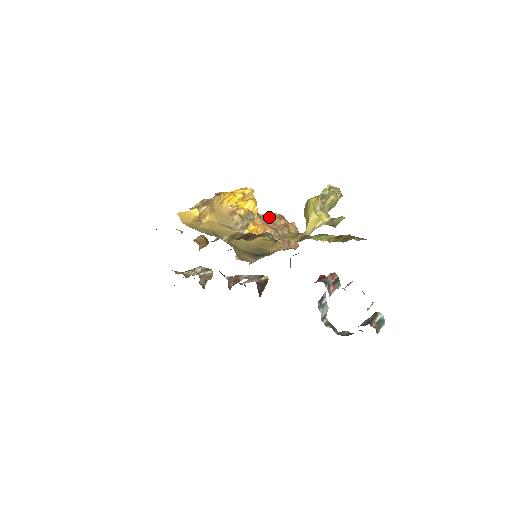
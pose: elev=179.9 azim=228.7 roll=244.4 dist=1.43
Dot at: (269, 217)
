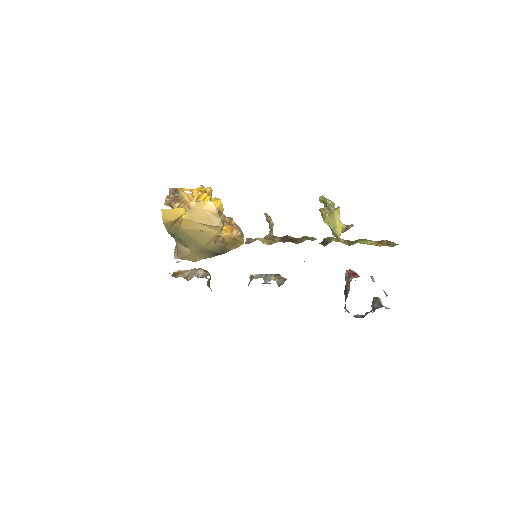
Dot at: occluded
